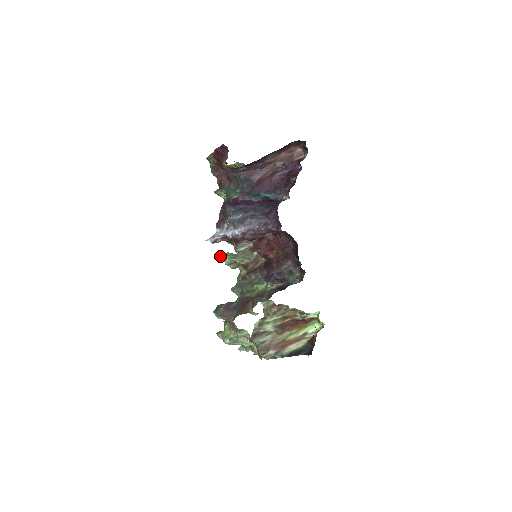
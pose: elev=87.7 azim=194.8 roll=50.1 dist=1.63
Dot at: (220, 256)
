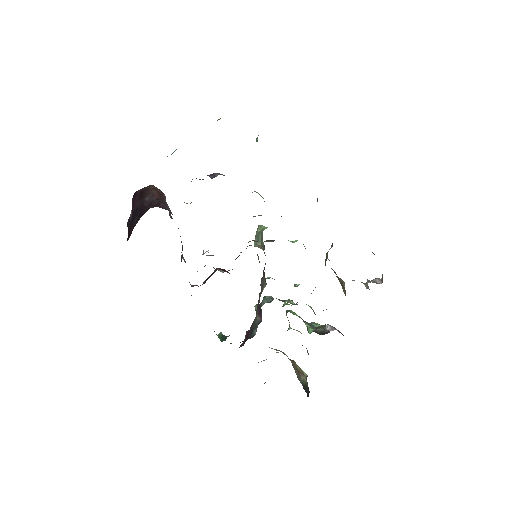
Dot at: (256, 231)
